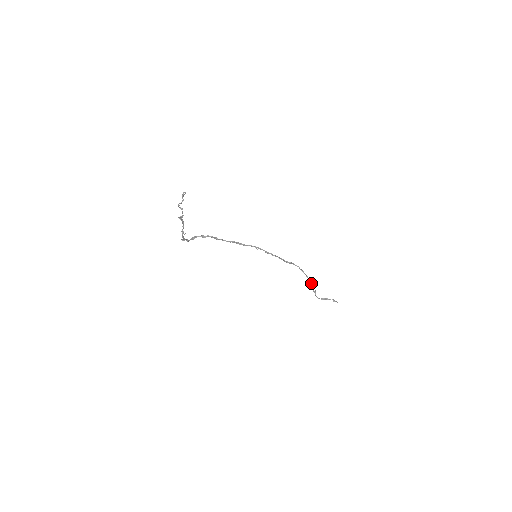
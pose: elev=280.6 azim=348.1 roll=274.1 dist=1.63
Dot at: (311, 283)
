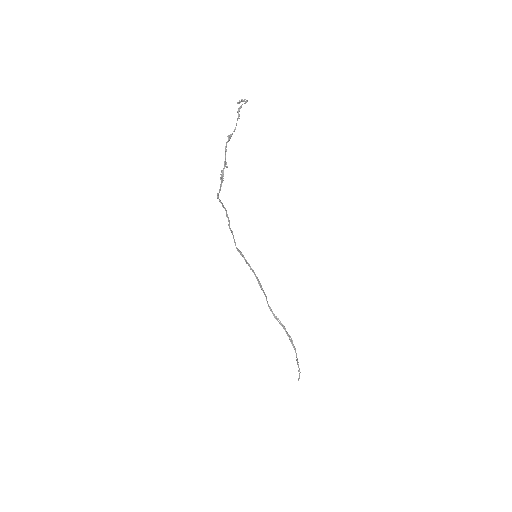
Dot at: (285, 329)
